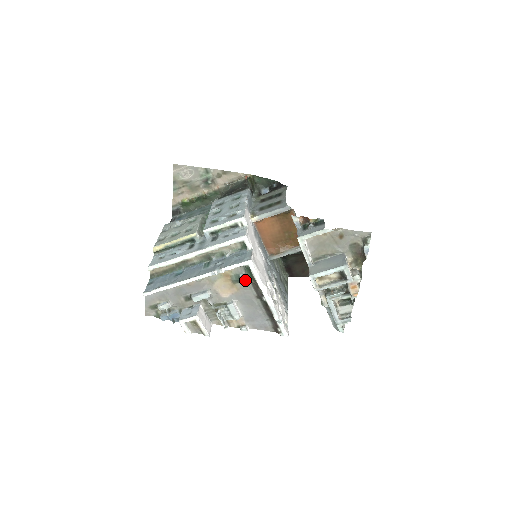
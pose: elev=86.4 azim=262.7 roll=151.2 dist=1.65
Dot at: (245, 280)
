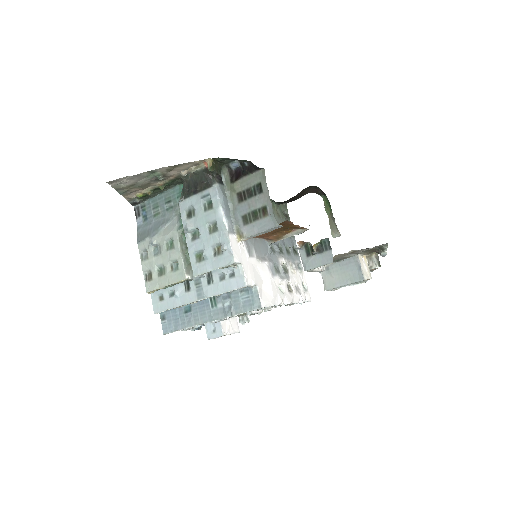
Dot at: occluded
